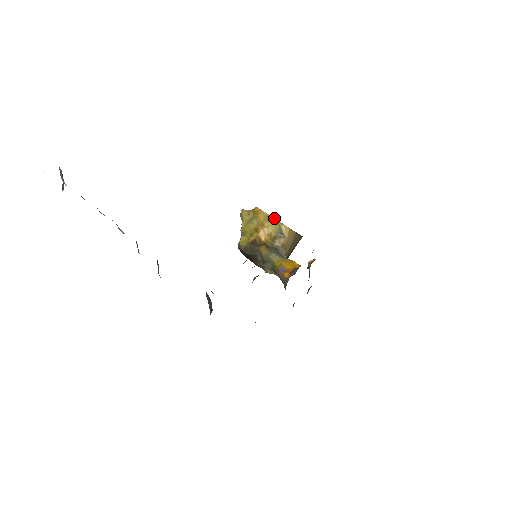
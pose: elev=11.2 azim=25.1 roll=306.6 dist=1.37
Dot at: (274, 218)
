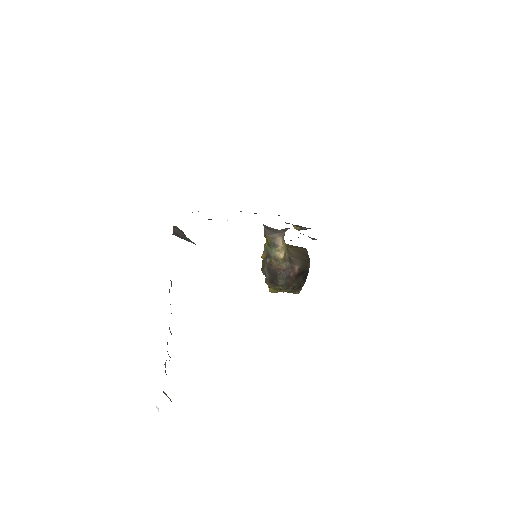
Dot at: occluded
